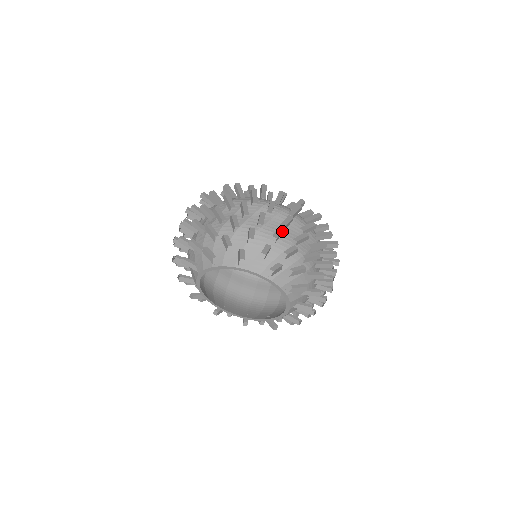
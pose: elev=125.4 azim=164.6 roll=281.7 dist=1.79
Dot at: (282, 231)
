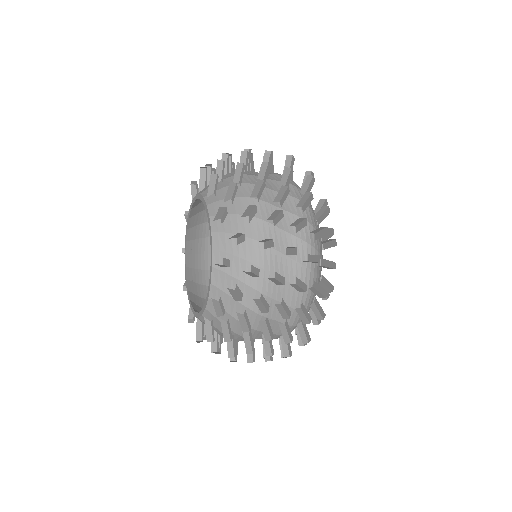
Dot at: (263, 188)
